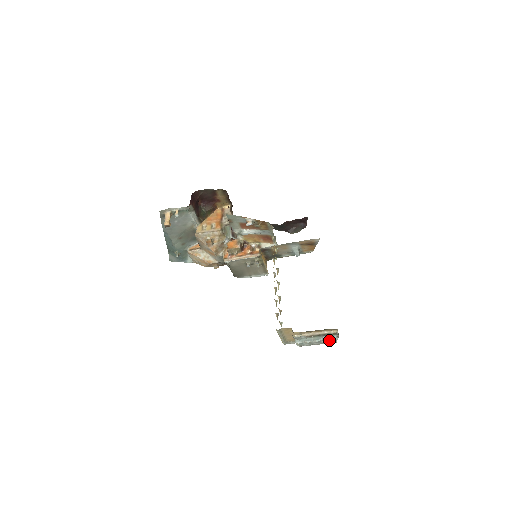
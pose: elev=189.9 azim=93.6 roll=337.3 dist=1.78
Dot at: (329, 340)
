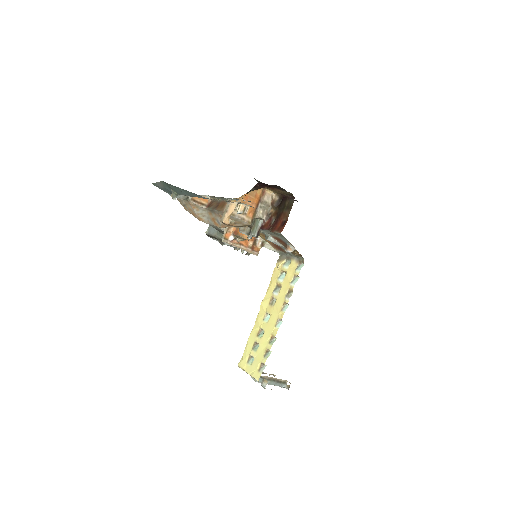
Dot at: (278, 385)
